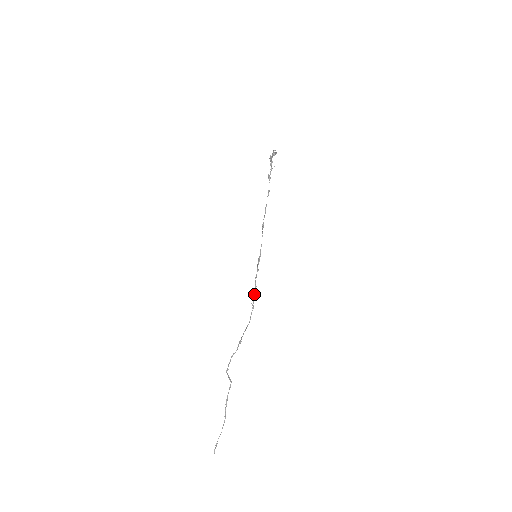
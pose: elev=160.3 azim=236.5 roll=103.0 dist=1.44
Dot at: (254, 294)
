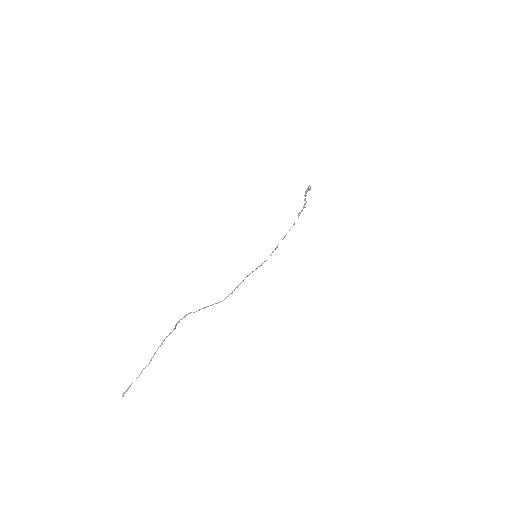
Dot at: (238, 285)
